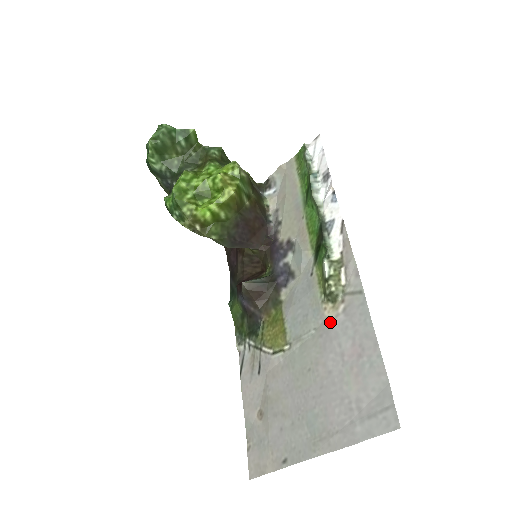
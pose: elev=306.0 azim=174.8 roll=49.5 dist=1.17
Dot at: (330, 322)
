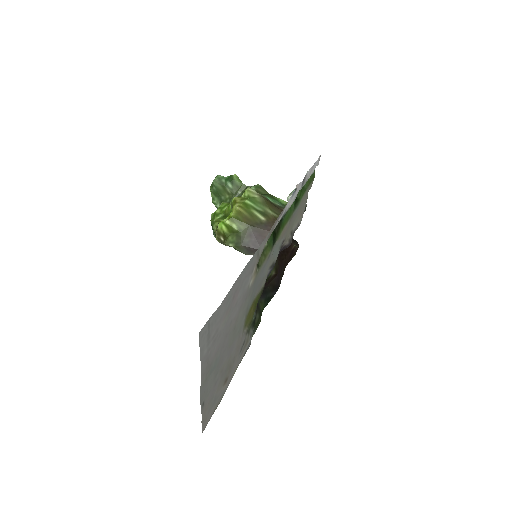
Dot at: (250, 285)
